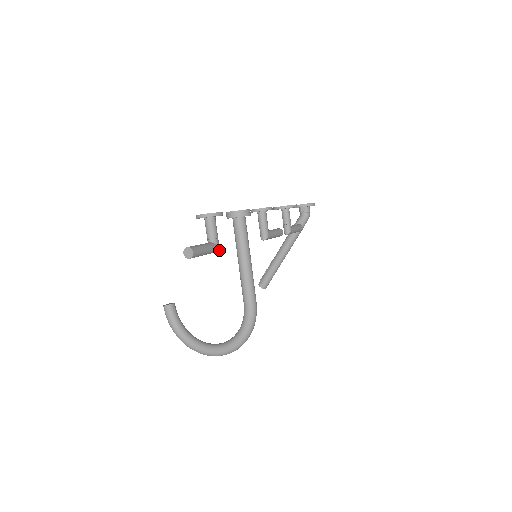
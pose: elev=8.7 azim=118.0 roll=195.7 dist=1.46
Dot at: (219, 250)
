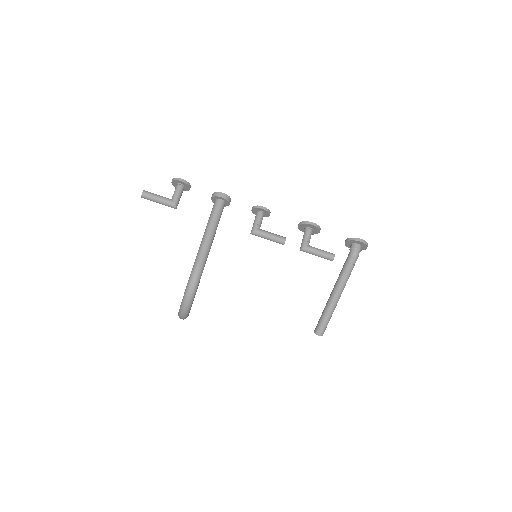
Dot at: (176, 206)
